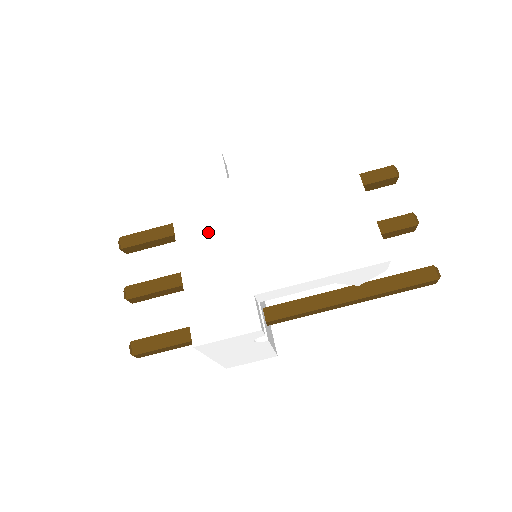
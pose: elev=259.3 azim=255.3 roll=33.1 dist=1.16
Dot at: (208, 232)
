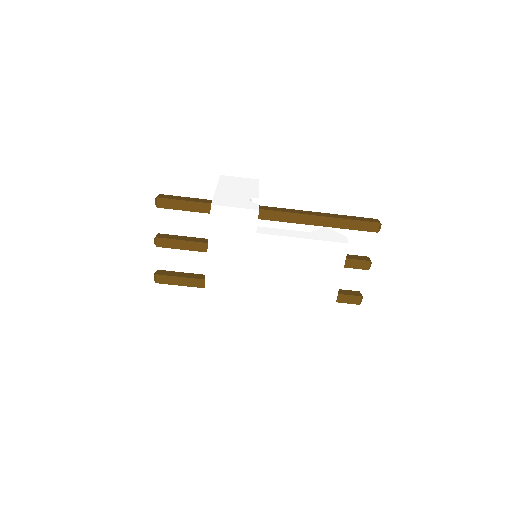
Dot at: (230, 267)
